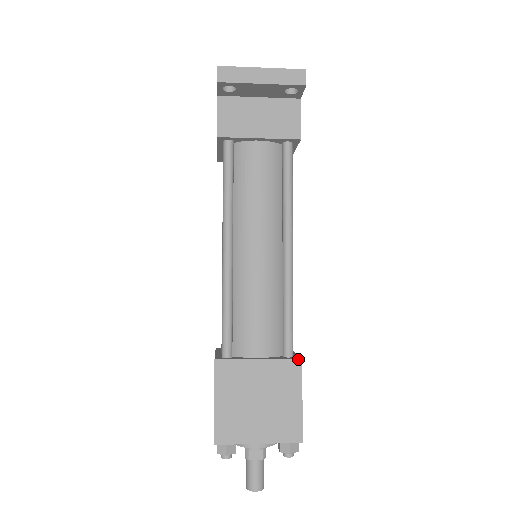
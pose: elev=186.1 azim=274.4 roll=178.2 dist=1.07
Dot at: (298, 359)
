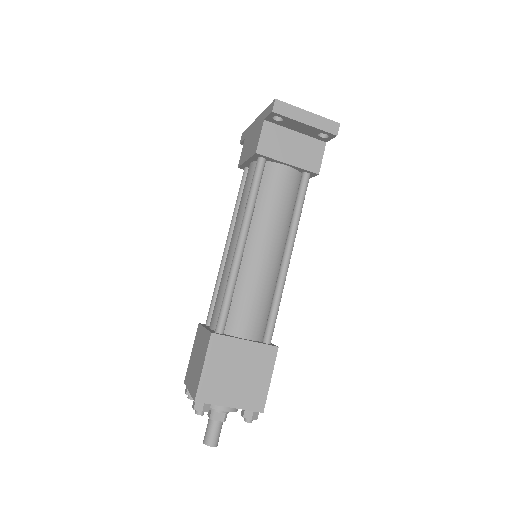
Dot at: (276, 347)
